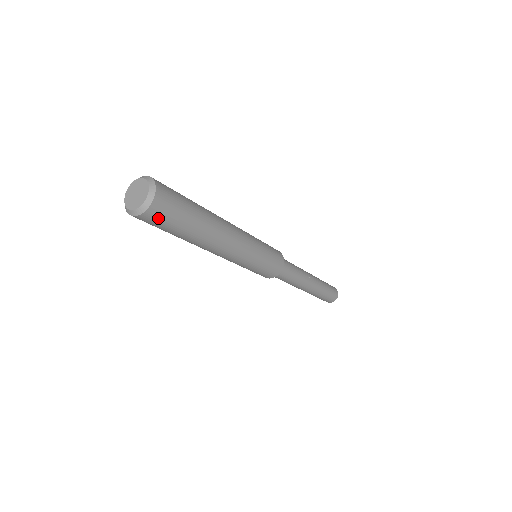
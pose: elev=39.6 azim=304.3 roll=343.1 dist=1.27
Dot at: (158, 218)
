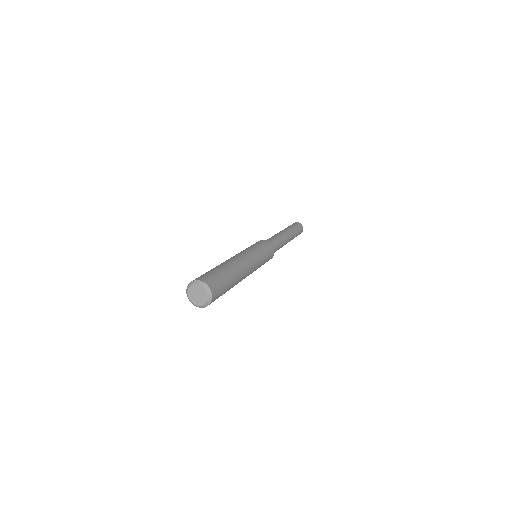
Dot at: occluded
